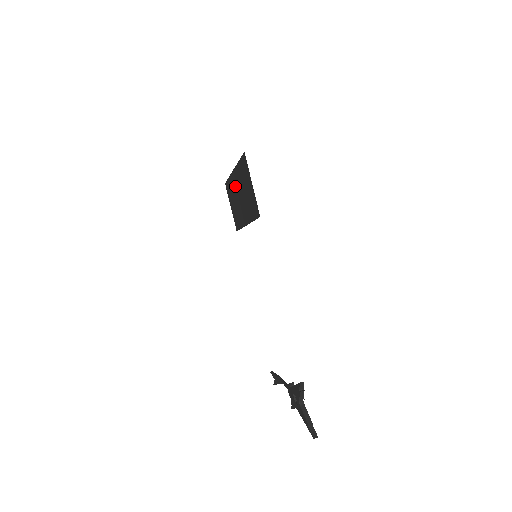
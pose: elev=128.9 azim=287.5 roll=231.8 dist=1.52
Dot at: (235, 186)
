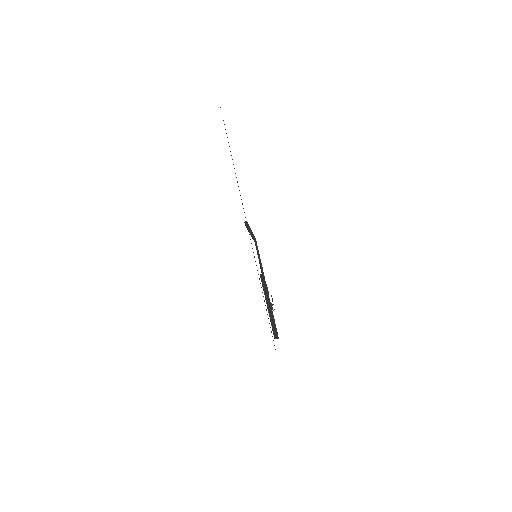
Dot at: occluded
